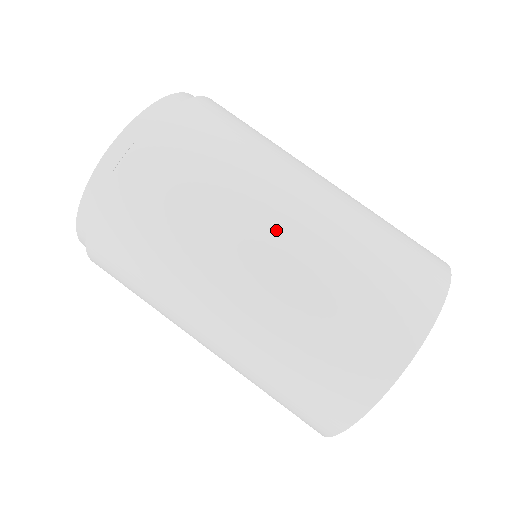
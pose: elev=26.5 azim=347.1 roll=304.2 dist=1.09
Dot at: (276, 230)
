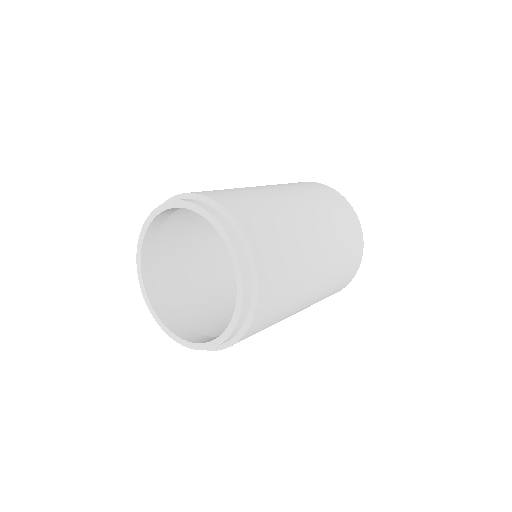
Dot at: (318, 273)
